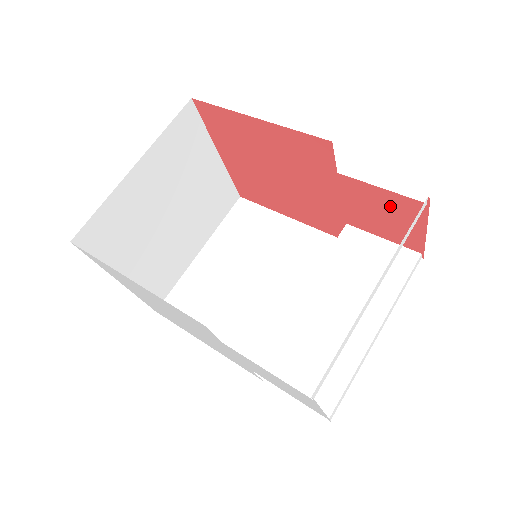
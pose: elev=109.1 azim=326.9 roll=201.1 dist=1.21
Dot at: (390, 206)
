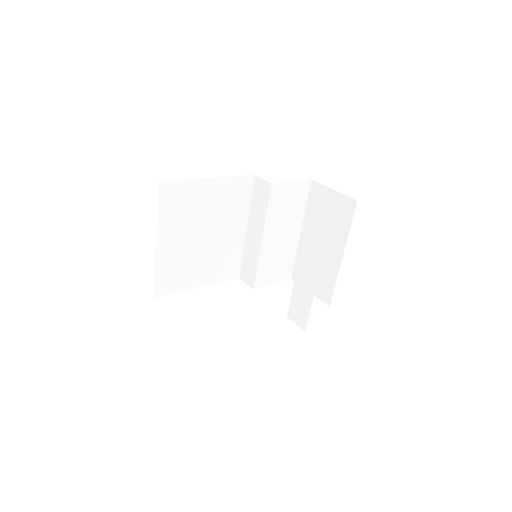
Dot at: occluded
